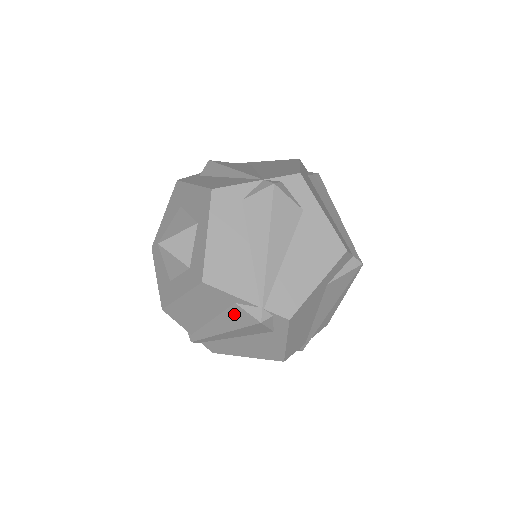
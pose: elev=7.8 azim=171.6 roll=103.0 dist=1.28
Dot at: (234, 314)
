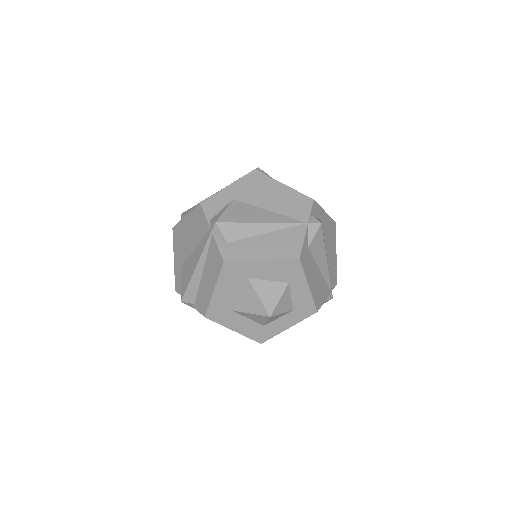
Dot at: occluded
